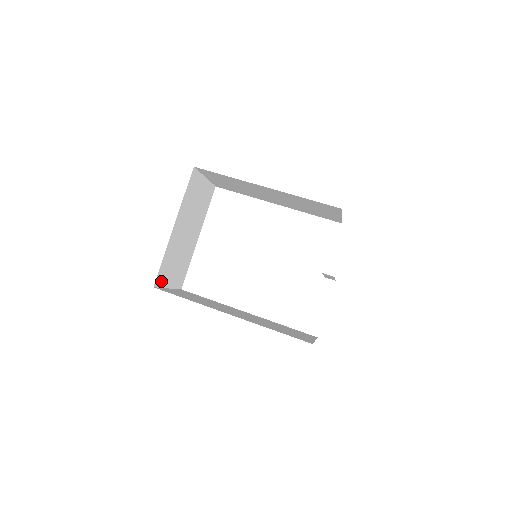
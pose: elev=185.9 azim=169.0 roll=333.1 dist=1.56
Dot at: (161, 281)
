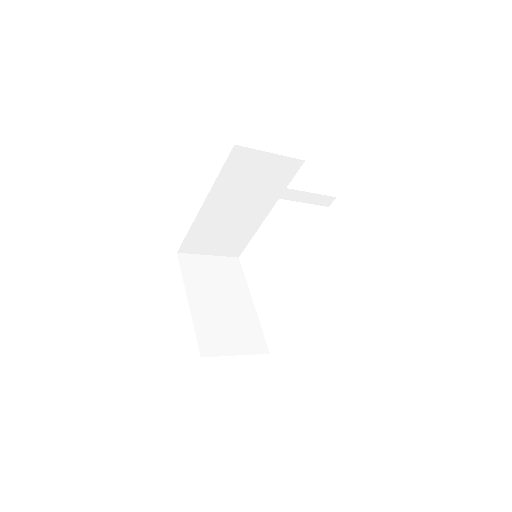
Dot at: (213, 350)
